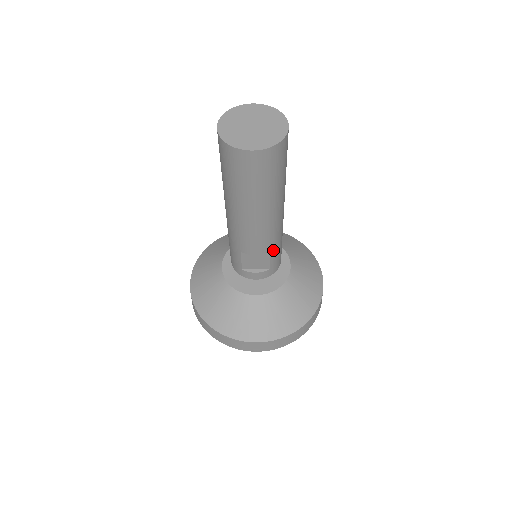
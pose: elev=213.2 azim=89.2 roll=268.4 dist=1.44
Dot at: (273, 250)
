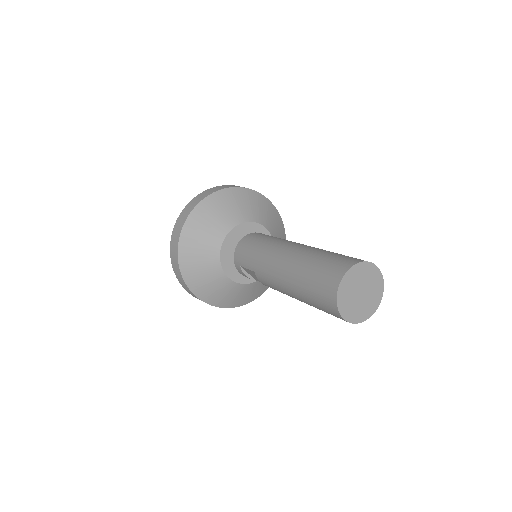
Dot at: occluded
